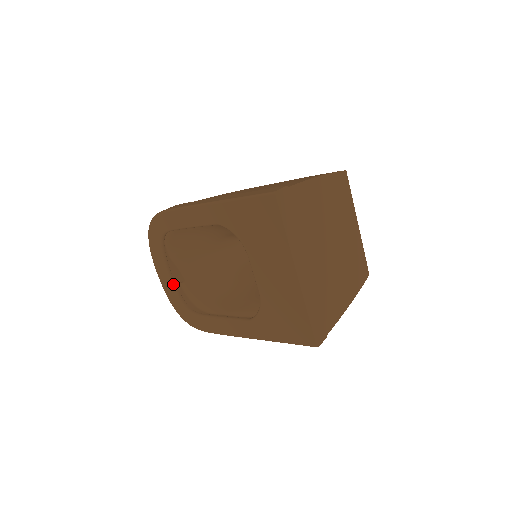
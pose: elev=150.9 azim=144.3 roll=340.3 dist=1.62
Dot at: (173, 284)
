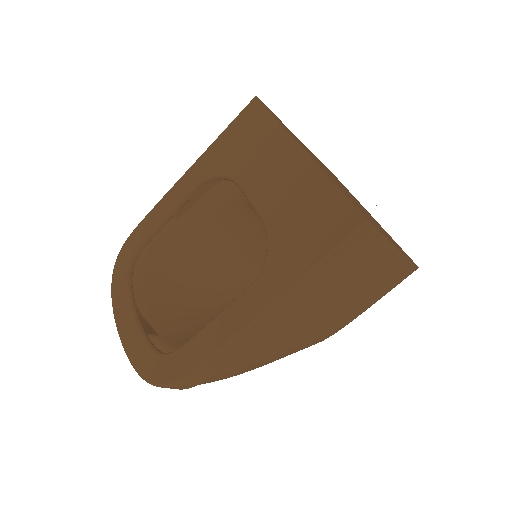
Dot at: (140, 328)
